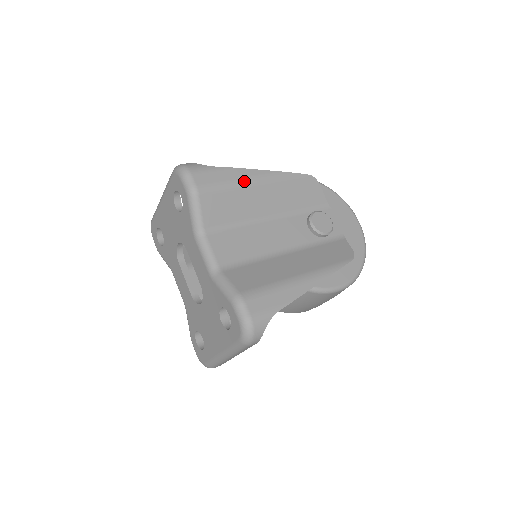
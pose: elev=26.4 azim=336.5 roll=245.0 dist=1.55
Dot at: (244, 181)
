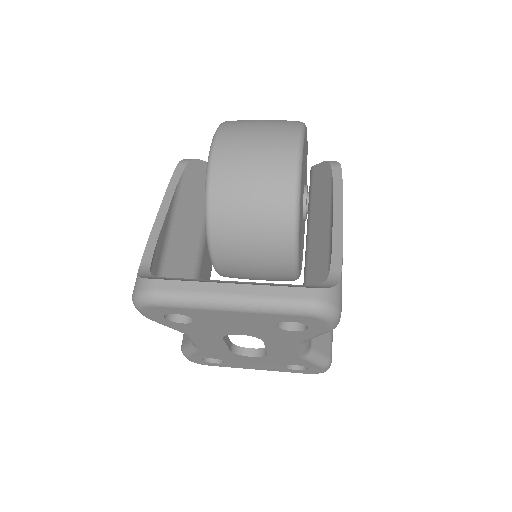
Dot at: occluded
